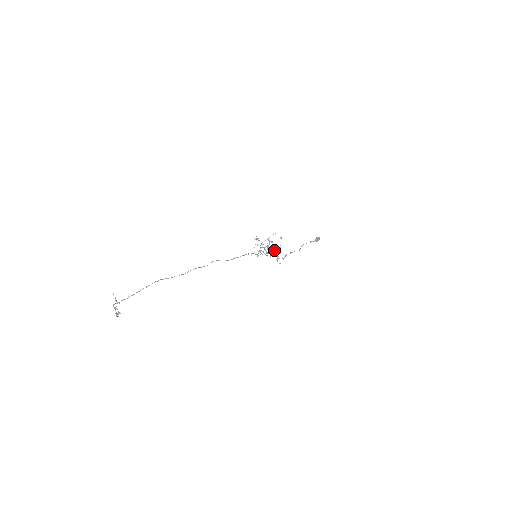
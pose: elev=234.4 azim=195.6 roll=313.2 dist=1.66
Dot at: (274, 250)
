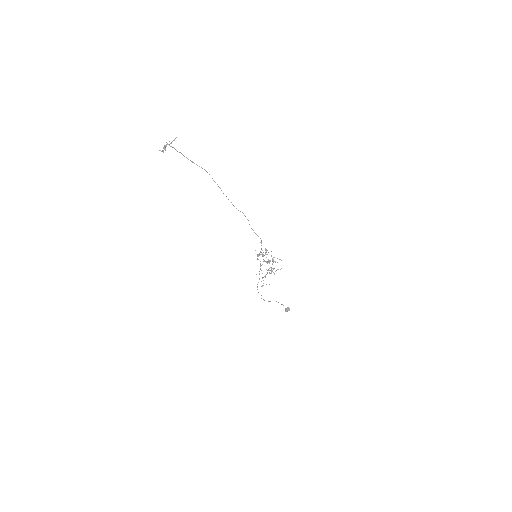
Dot at: occluded
